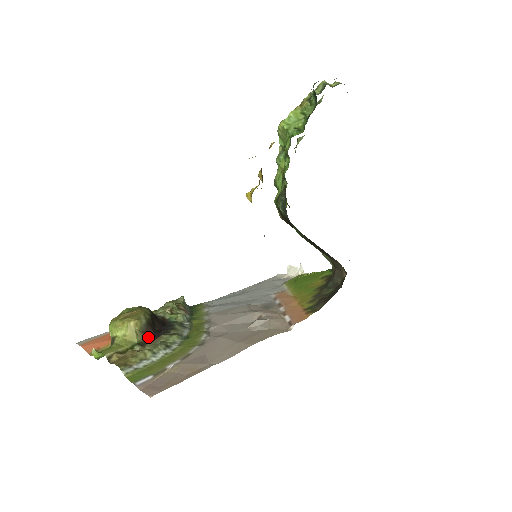
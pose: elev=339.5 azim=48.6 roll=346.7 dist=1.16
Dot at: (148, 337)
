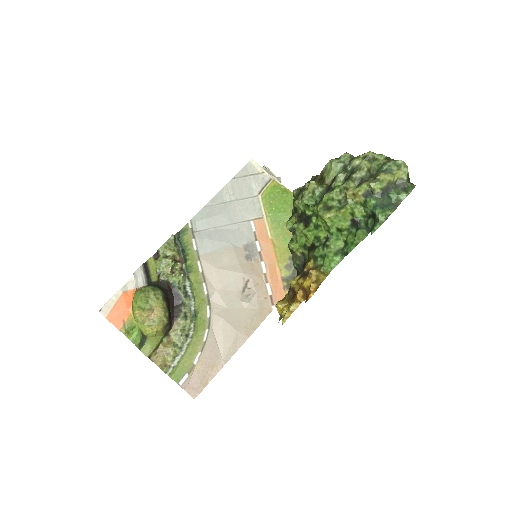
Dot at: (169, 325)
